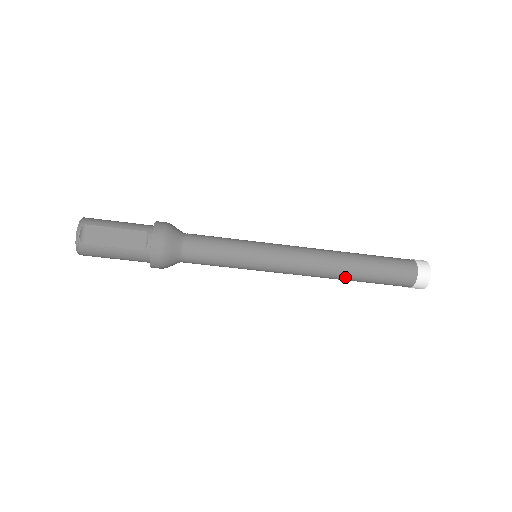
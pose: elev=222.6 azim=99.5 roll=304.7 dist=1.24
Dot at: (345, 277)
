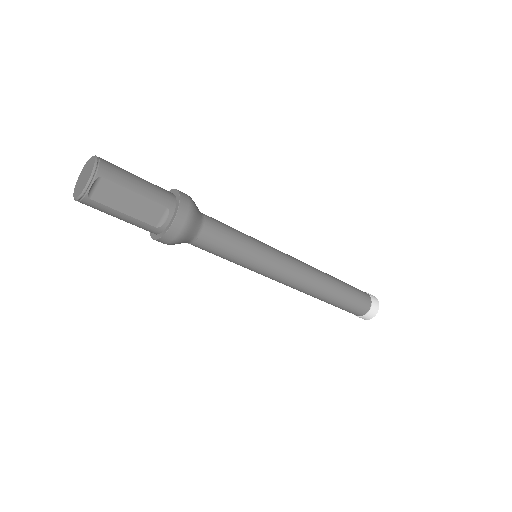
Dot at: (317, 298)
